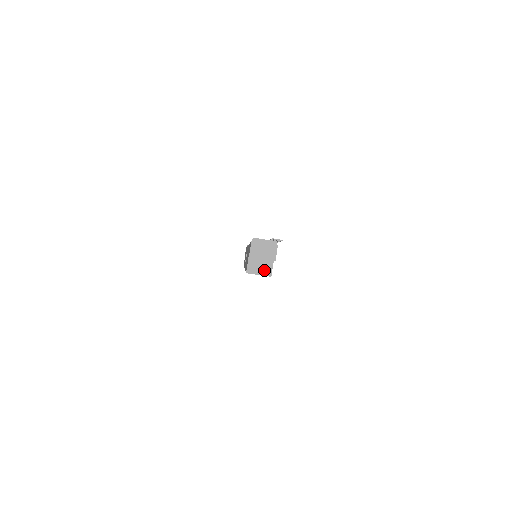
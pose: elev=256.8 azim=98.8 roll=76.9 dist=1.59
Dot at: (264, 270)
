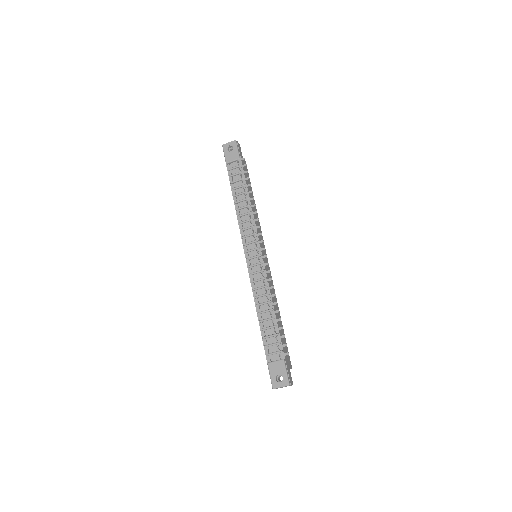
Dot at: occluded
